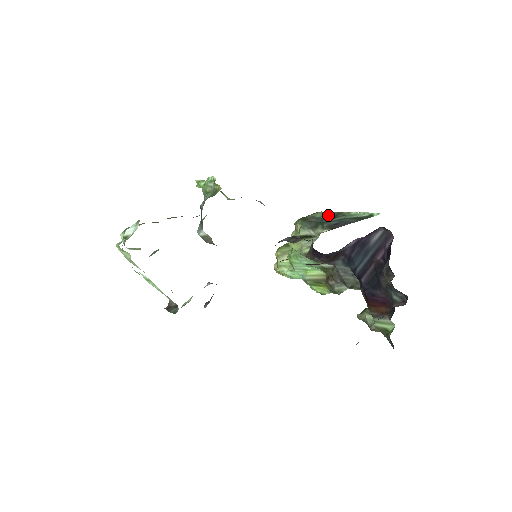
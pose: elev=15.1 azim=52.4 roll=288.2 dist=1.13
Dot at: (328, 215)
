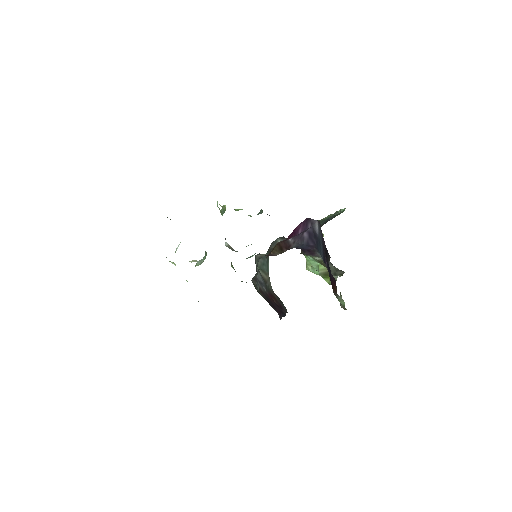
Dot at: occluded
